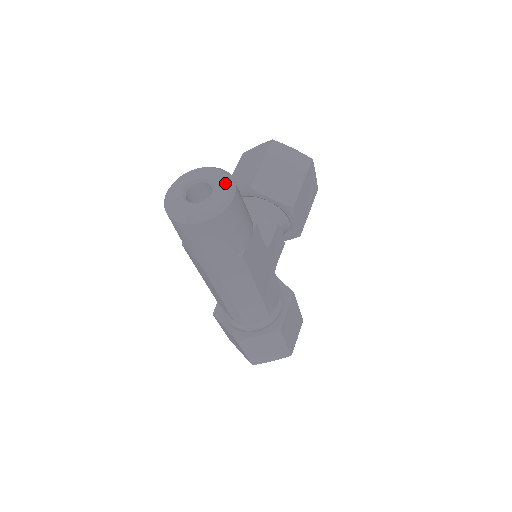
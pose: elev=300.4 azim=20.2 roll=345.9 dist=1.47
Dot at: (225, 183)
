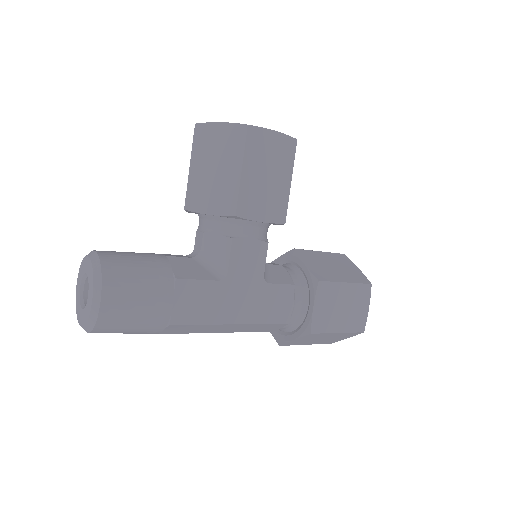
Dot at: (92, 282)
